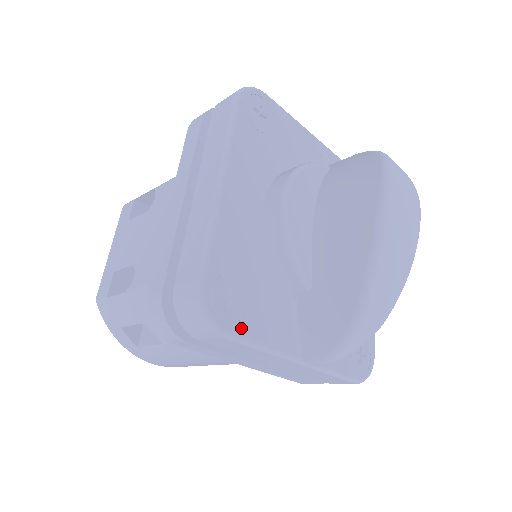
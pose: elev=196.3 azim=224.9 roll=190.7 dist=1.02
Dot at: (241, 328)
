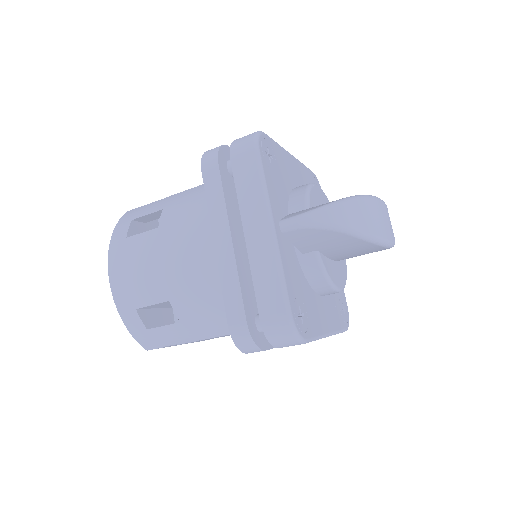
Dot at: (264, 163)
